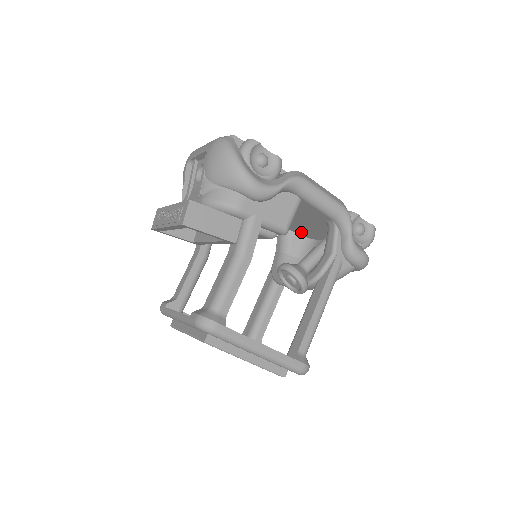
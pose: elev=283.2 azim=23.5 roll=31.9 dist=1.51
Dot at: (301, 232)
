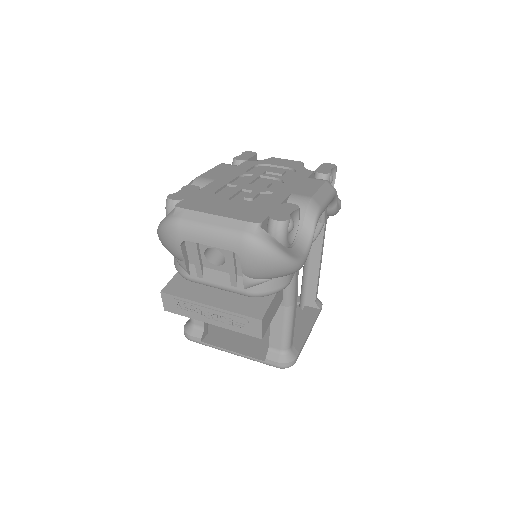
Dot at: occluded
